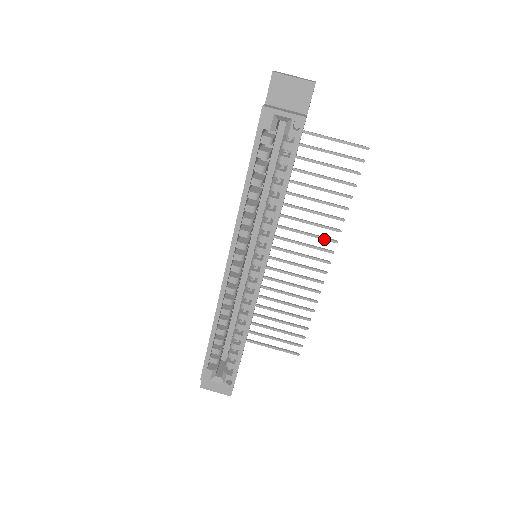
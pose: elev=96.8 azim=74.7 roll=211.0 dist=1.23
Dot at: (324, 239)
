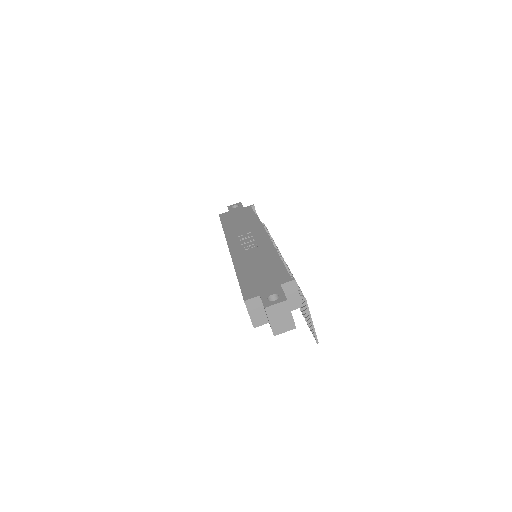
Dot at: occluded
